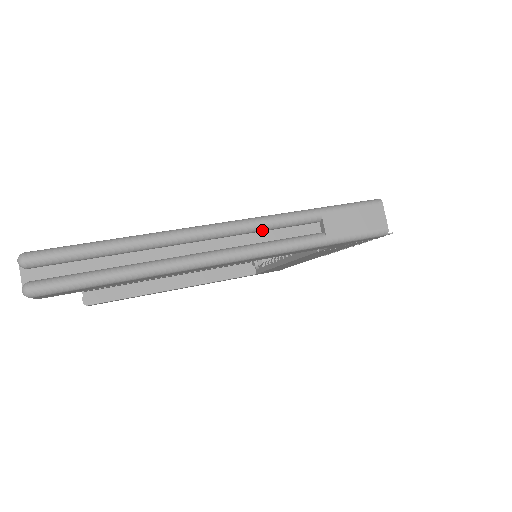
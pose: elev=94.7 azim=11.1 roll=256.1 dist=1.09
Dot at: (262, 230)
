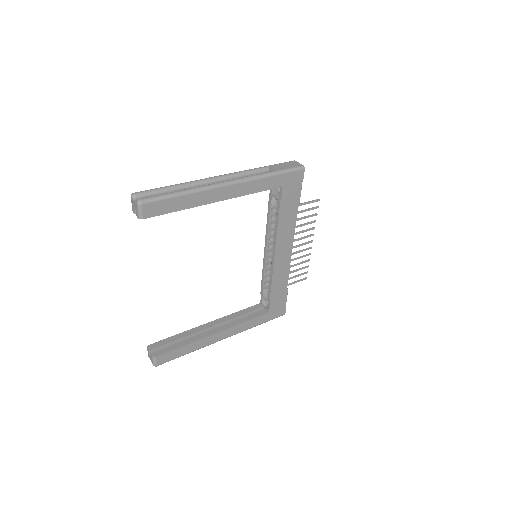
Dot at: (242, 175)
